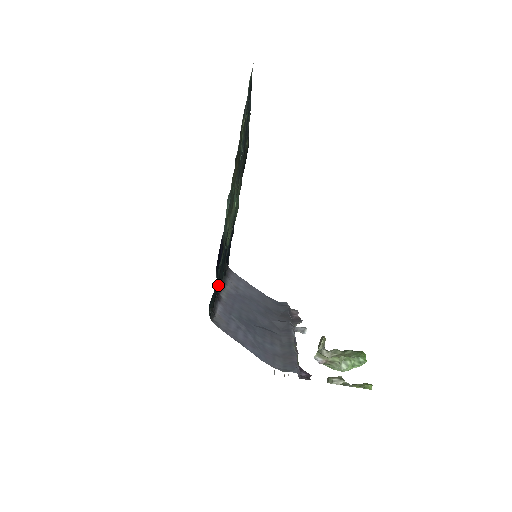
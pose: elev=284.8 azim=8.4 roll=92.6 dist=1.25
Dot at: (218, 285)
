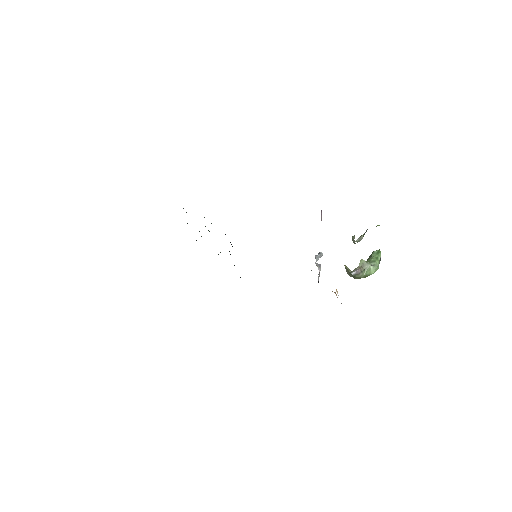
Dot at: occluded
